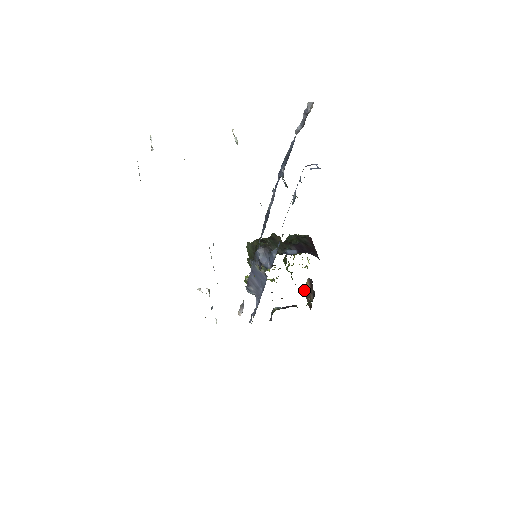
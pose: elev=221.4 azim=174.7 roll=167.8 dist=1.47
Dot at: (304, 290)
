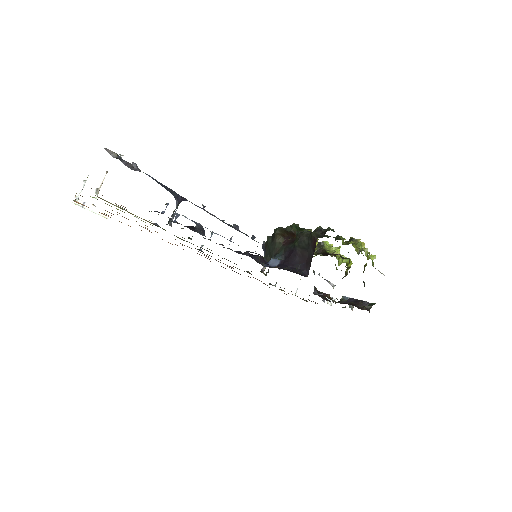
Dot at: occluded
